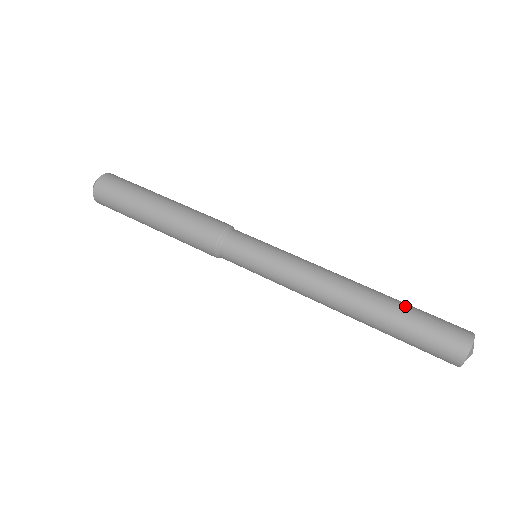
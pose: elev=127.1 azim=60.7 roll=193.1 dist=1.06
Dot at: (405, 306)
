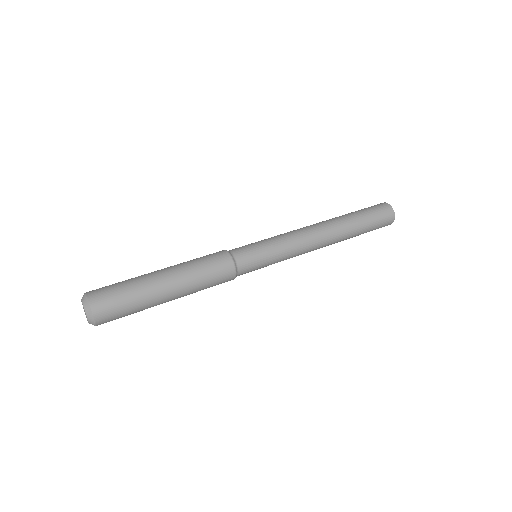
Dot at: (353, 214)
